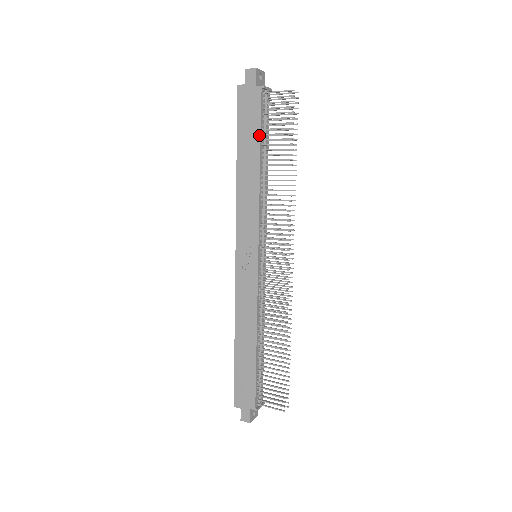
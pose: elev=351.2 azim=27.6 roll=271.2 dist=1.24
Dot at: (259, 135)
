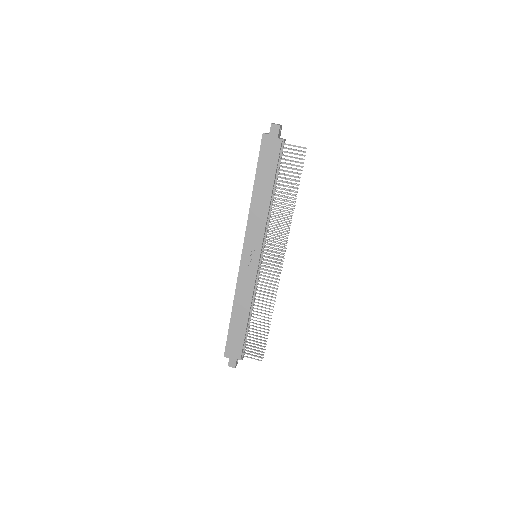
Dot at: (274, 174)
